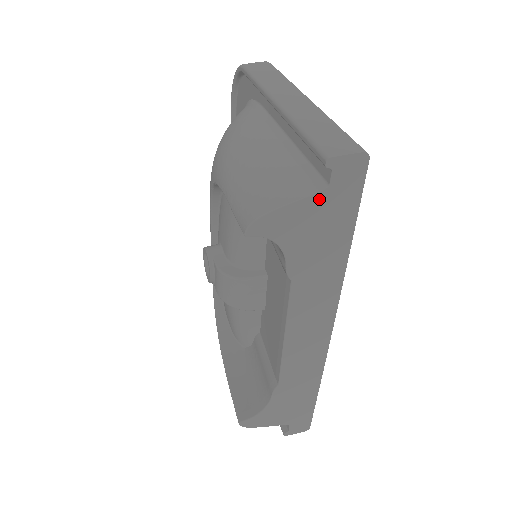
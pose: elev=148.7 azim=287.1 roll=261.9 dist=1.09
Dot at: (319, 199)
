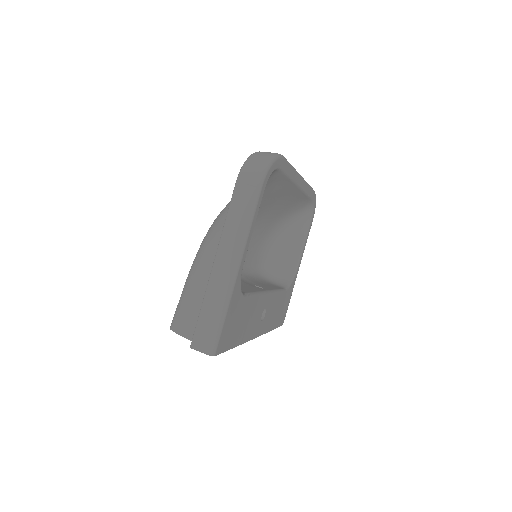
Dot at: occluded
